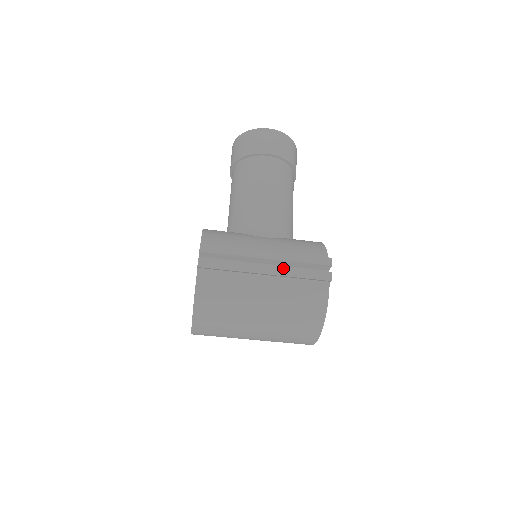
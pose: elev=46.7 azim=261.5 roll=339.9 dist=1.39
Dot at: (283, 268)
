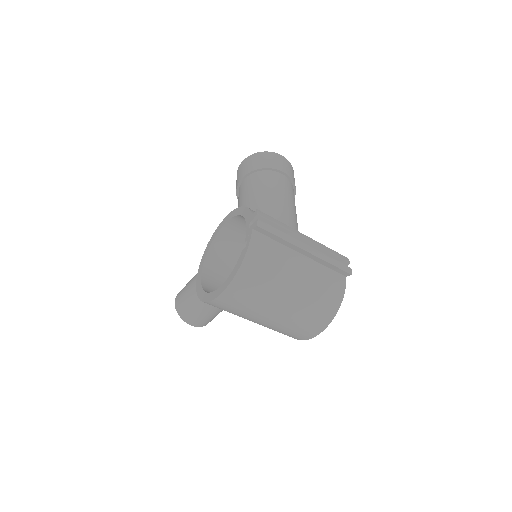
Dot at: (319, 252)
